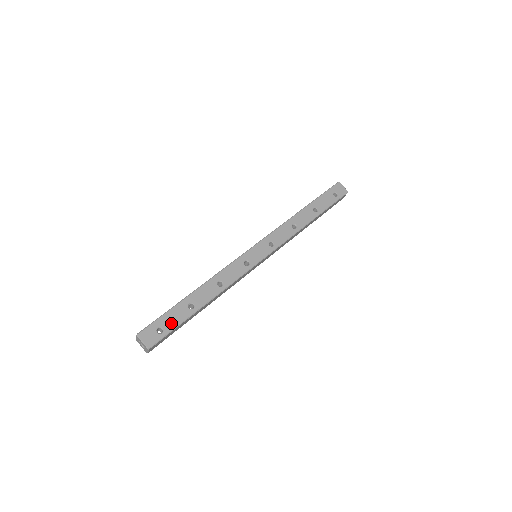
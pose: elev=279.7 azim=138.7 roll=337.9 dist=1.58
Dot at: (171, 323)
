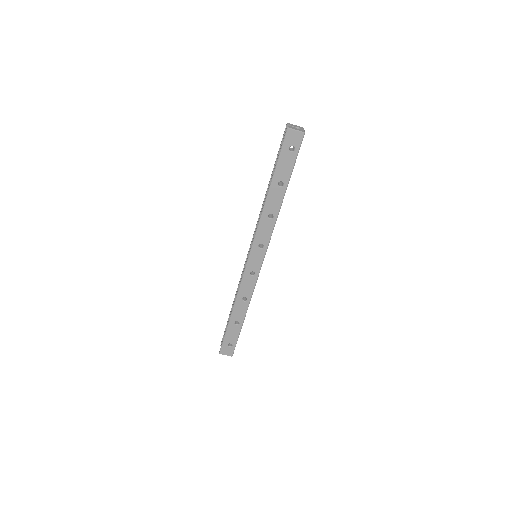
Dot at: (233, 339)
